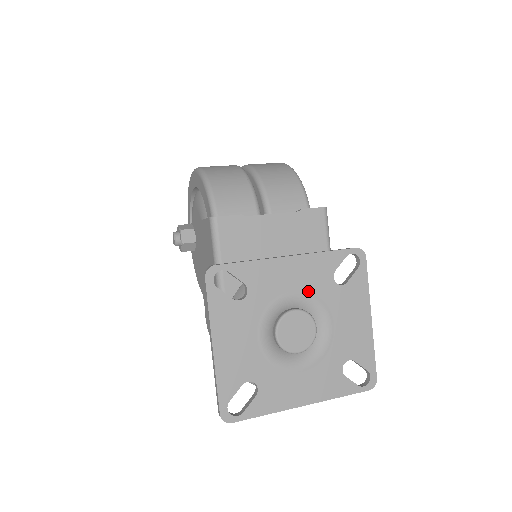
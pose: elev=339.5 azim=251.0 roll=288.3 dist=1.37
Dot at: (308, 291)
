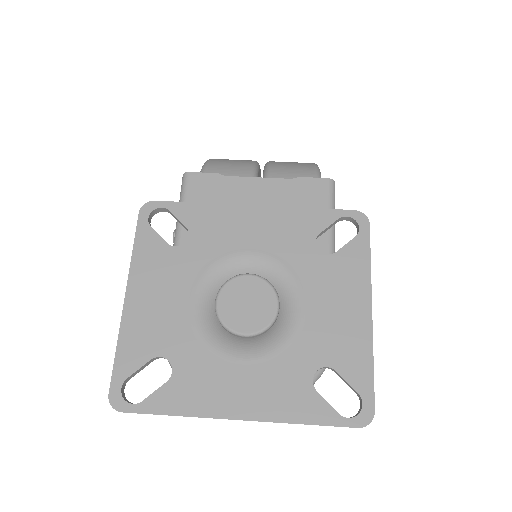
Dot at: (273, 253)
